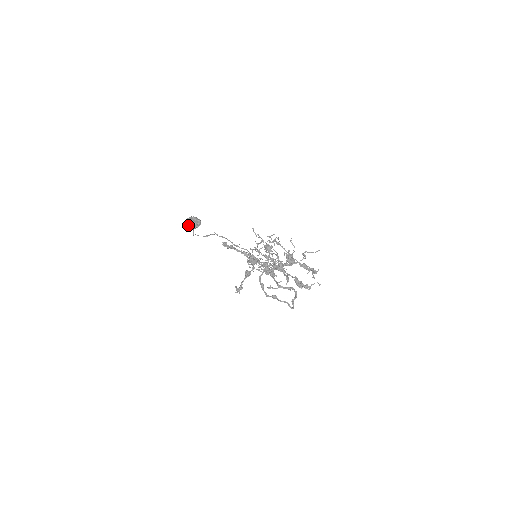
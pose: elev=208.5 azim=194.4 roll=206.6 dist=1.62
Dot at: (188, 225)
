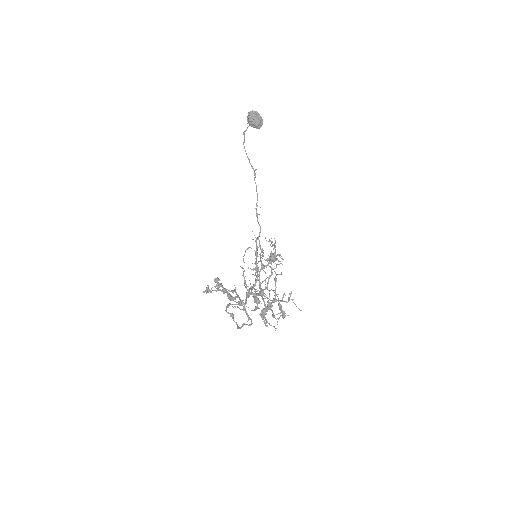
Dot at: (248, 118)
